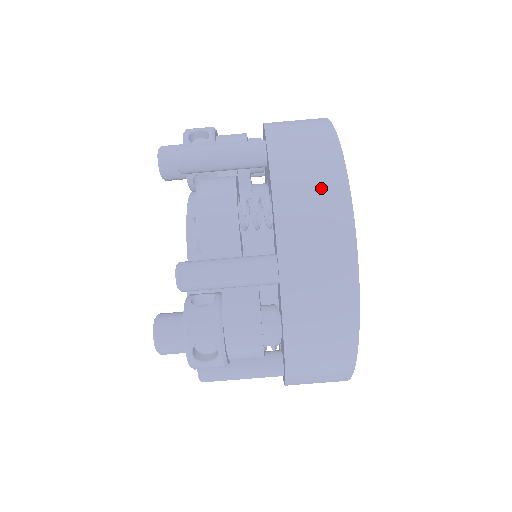
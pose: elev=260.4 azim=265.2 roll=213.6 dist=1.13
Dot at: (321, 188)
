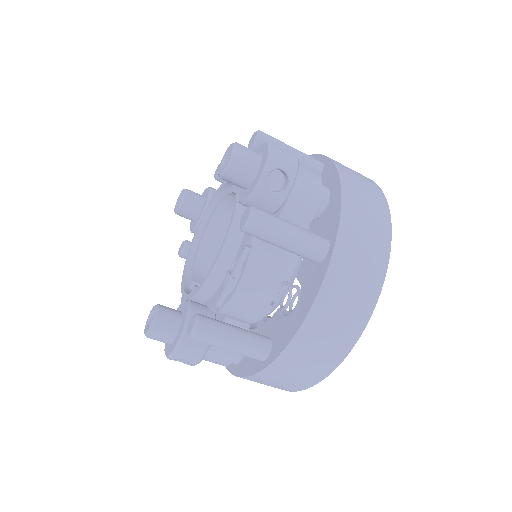
Dot at: (335, 339)
